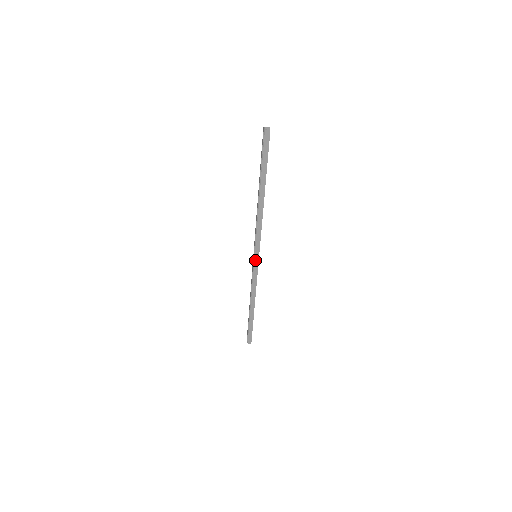
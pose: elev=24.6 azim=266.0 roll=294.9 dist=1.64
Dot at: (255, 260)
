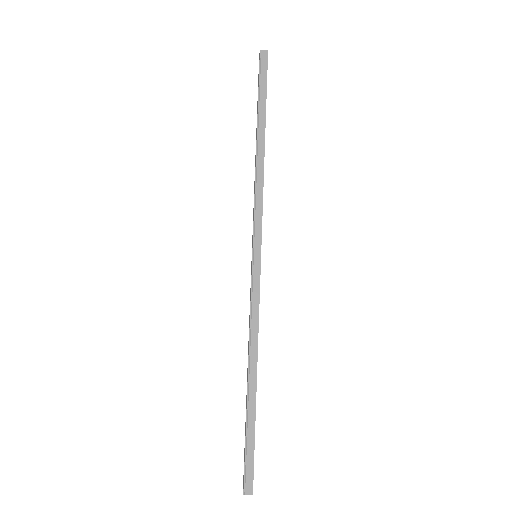
Dot at: (255, 261)
